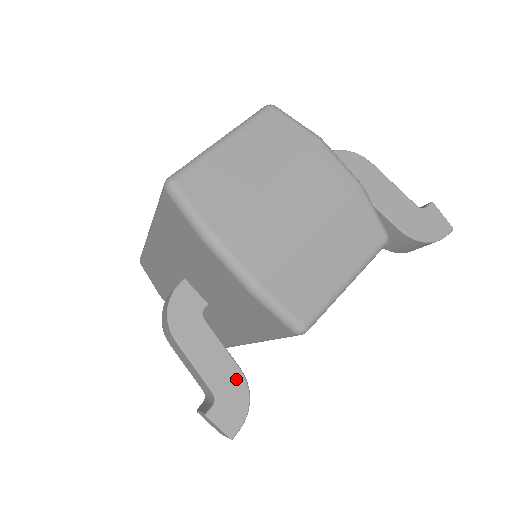
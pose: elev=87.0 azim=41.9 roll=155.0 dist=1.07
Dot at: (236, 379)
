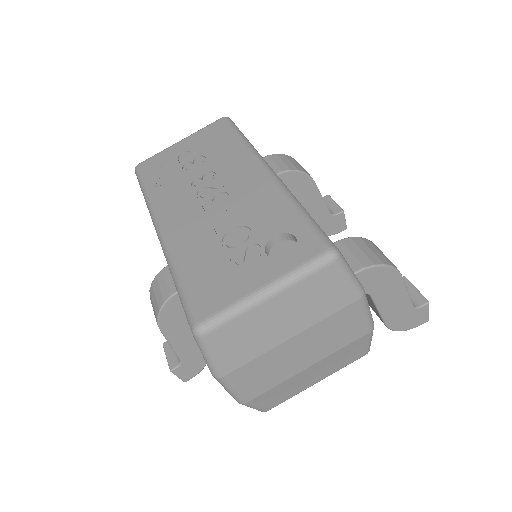
Dot at: (201, 353)
